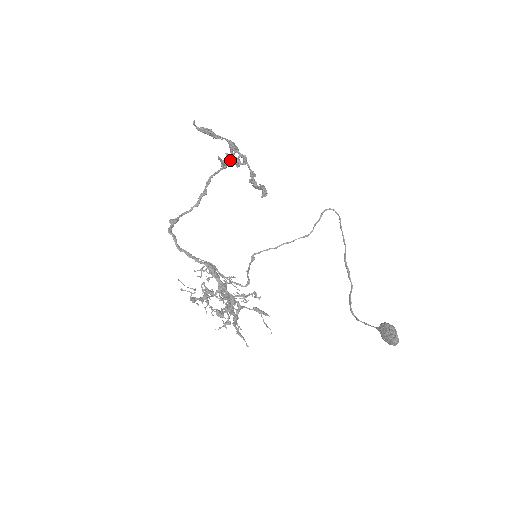
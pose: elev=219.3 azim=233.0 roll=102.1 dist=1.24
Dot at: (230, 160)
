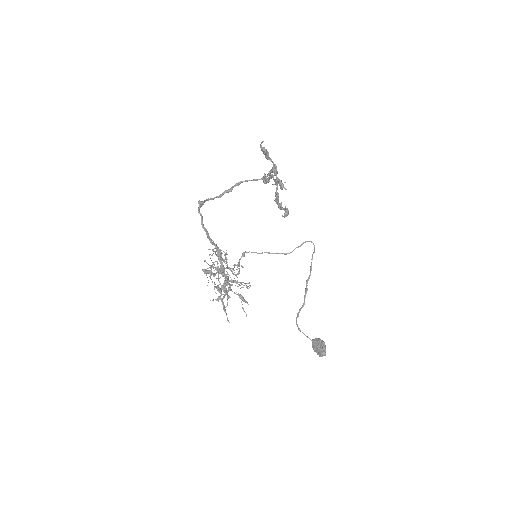
Dot at: occluded
